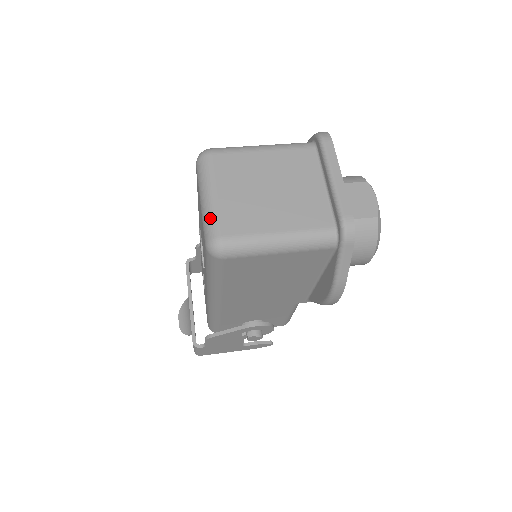
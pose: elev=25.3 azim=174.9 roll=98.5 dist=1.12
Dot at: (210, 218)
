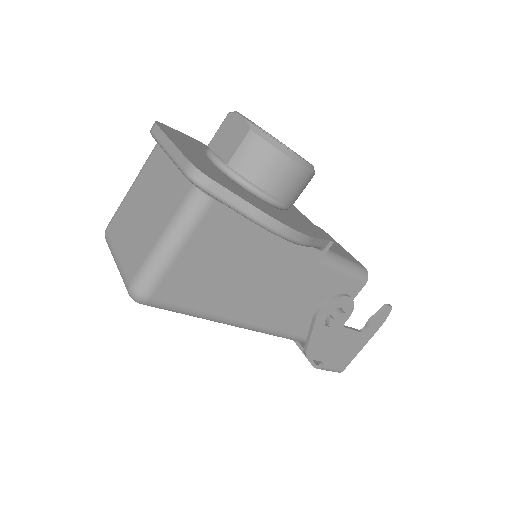
Dot at: (122, 277)
